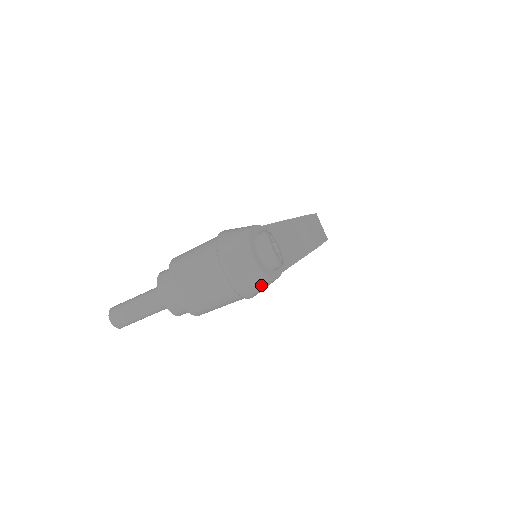
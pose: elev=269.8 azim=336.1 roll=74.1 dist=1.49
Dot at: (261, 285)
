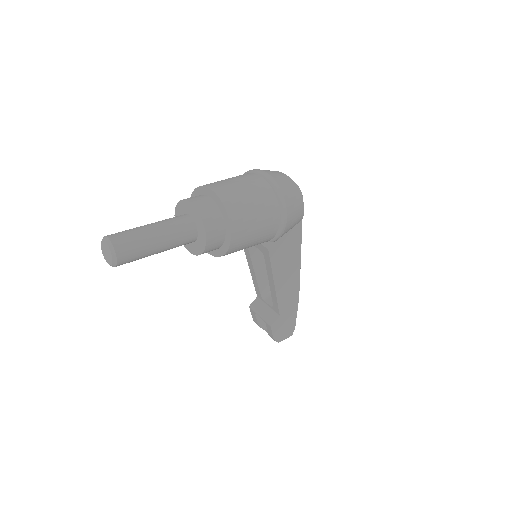
Dot at: (295, 200)
